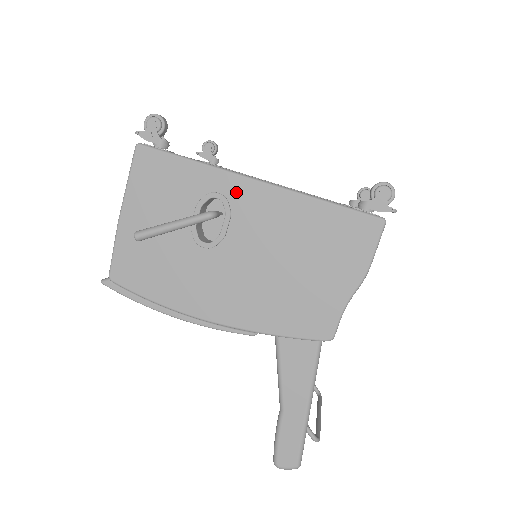
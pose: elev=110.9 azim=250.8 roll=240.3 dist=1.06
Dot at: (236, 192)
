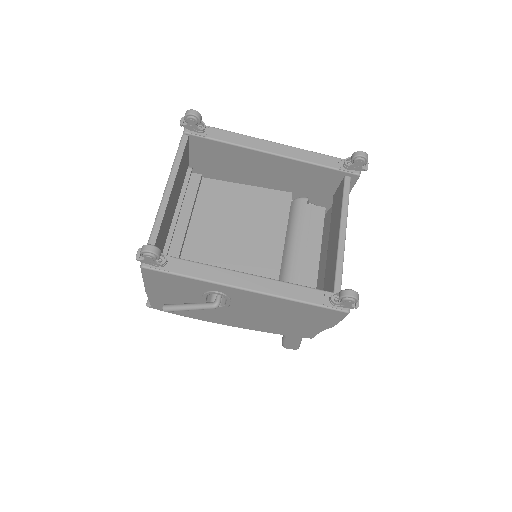
Dot at: (232, 293)
